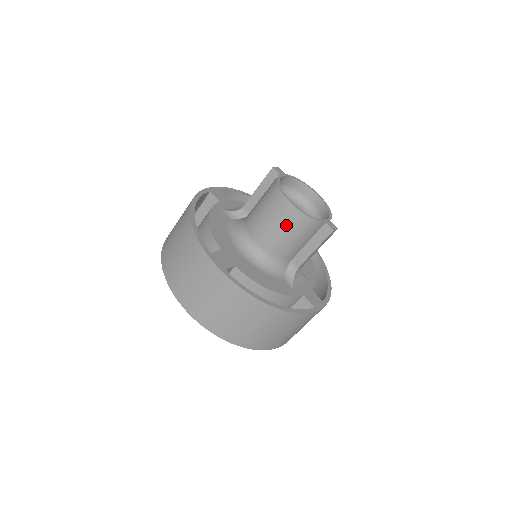
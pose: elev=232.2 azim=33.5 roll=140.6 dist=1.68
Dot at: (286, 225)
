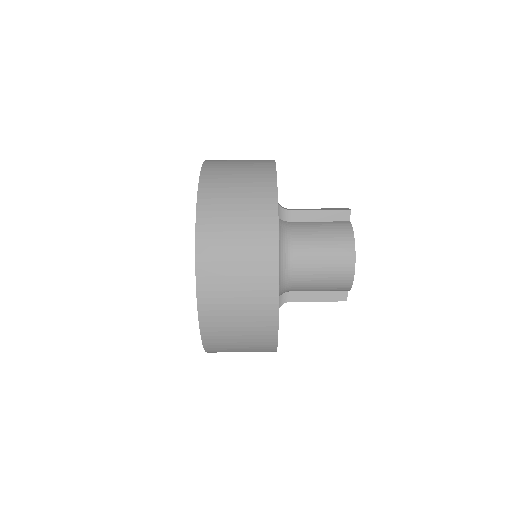
Dot at: (332, 276)
